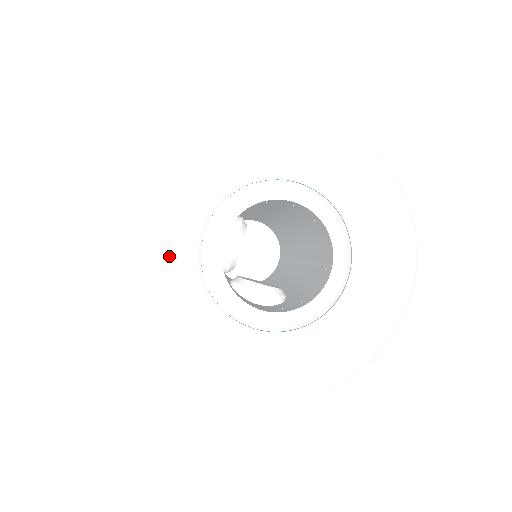
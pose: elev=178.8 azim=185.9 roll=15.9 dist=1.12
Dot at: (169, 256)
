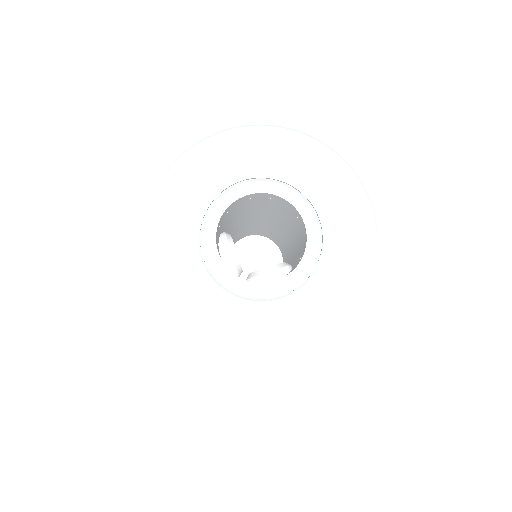
Dot at: (189, 286)
